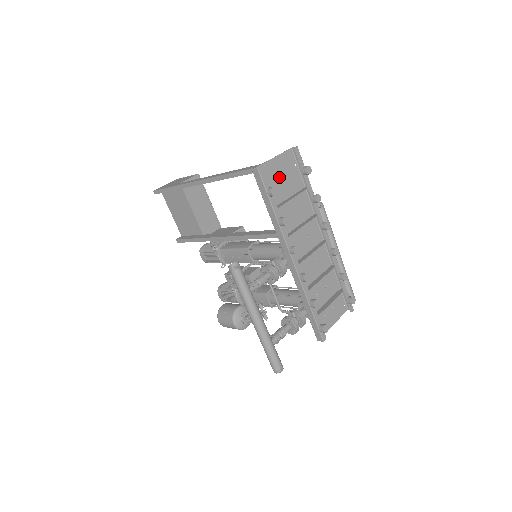
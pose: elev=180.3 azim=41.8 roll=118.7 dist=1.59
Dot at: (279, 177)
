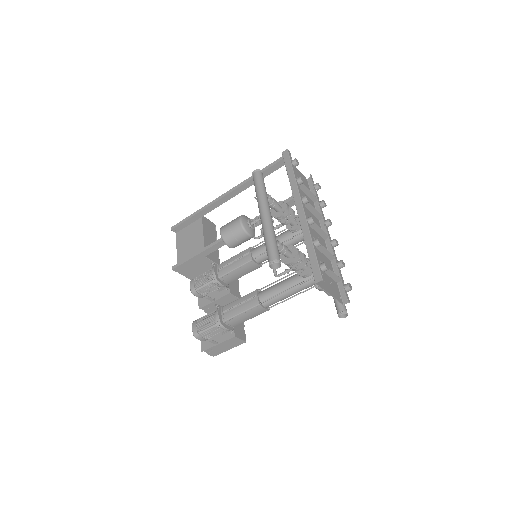
Dot at: (298, 176)
